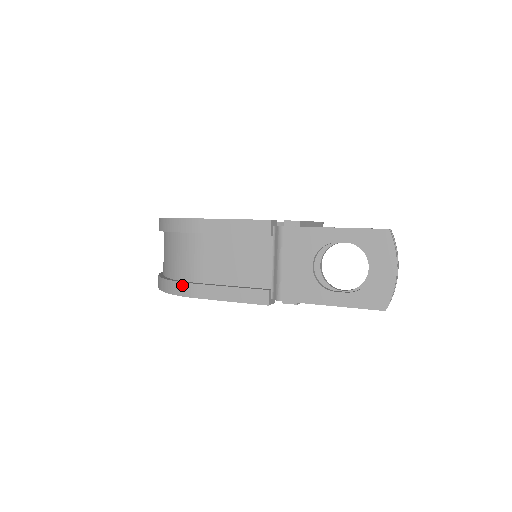
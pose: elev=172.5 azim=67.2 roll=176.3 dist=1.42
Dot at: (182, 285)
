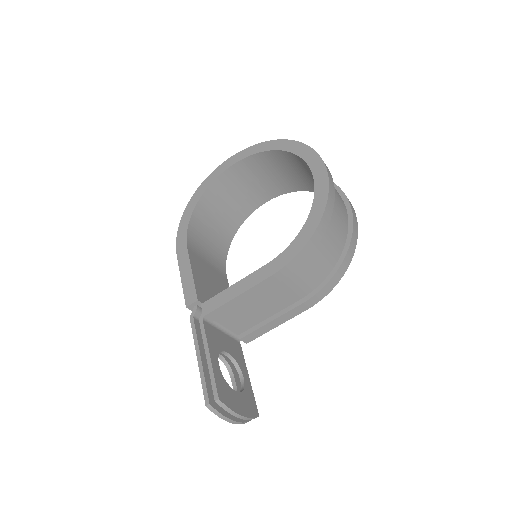
Dot at: occluded
